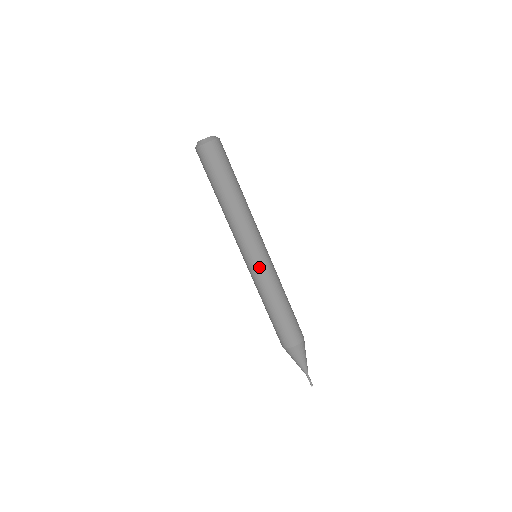
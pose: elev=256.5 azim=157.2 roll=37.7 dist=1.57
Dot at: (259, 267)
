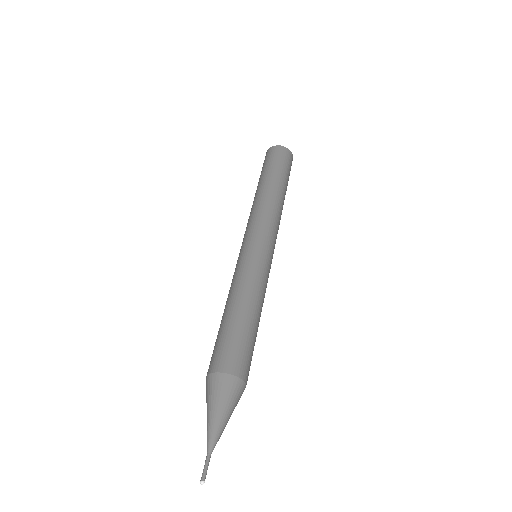
Dot at: (266, 259)
